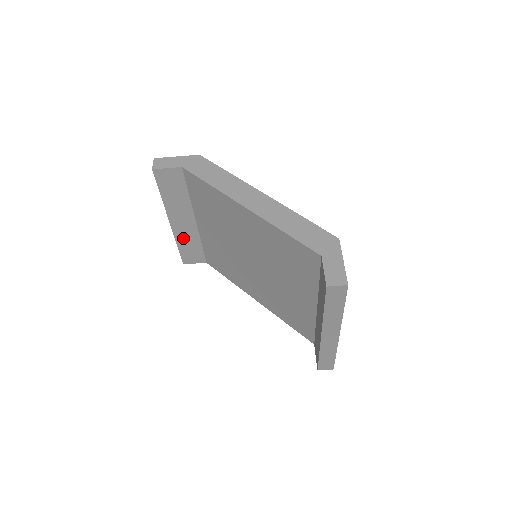
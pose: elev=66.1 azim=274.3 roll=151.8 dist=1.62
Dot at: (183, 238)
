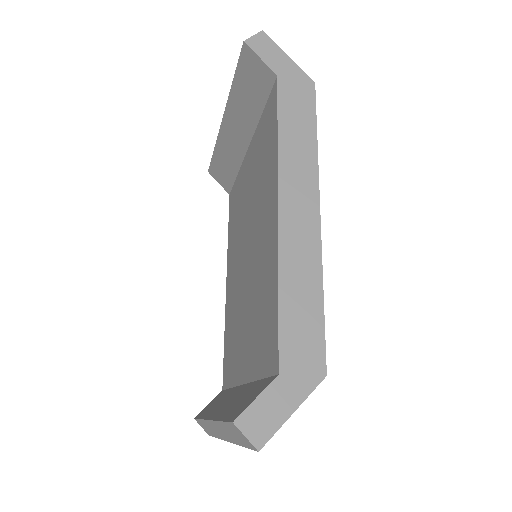
Dot at: (225, 149)
